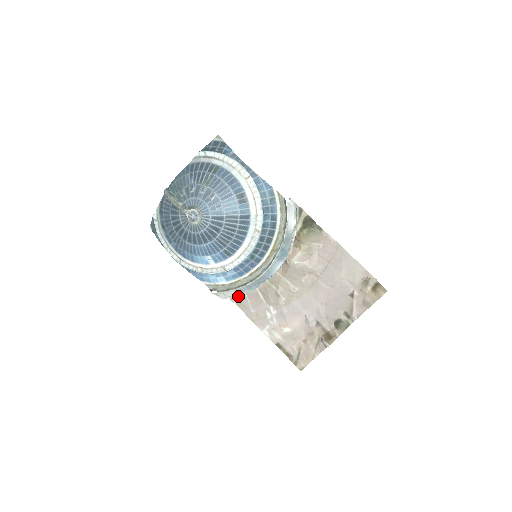
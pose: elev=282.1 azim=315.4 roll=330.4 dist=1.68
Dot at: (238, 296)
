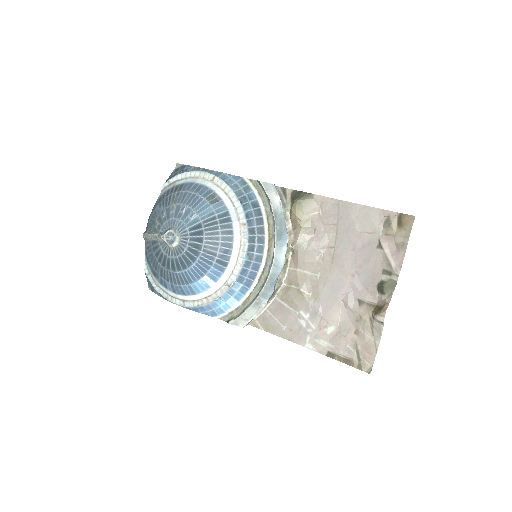
Dot at: occluded
